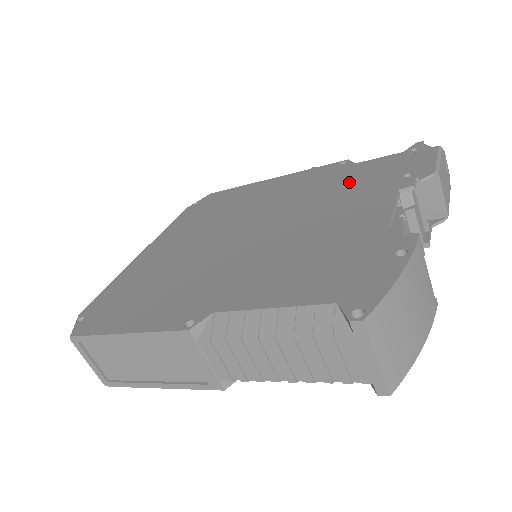
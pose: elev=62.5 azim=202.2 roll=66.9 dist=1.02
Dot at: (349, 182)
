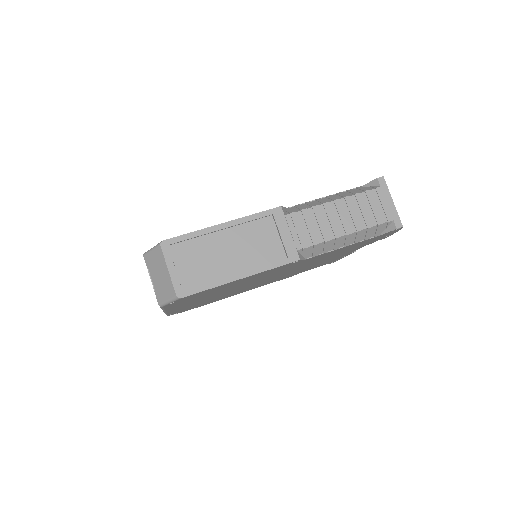
Dot at: occluded
